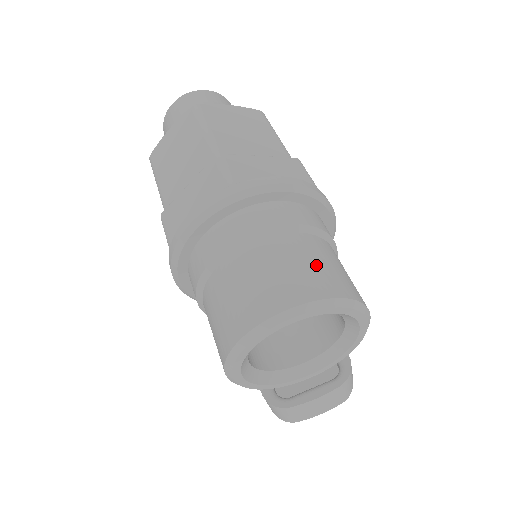
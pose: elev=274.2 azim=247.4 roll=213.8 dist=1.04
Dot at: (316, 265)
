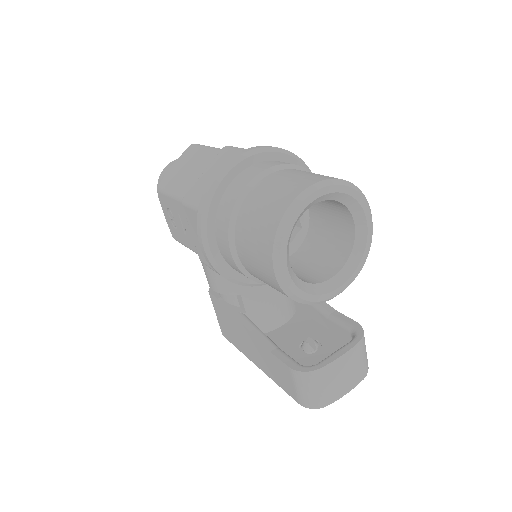
Dot at: occluded
